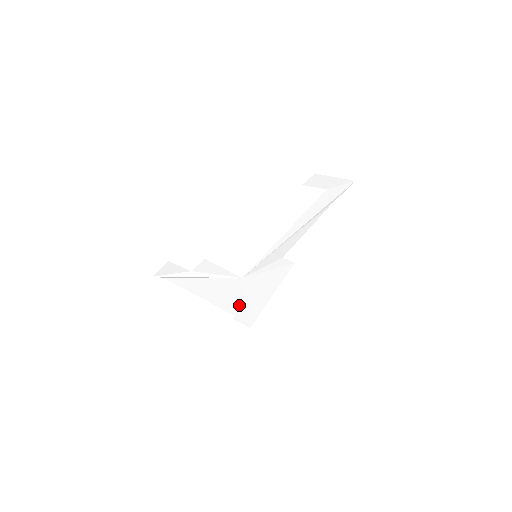
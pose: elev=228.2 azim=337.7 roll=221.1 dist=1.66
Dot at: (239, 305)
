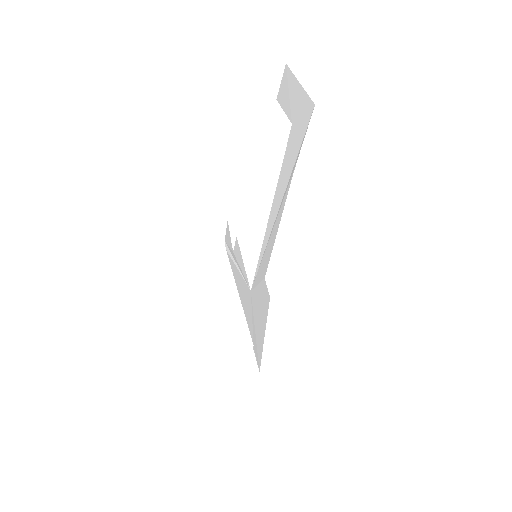
Dot at: (253, 332)
